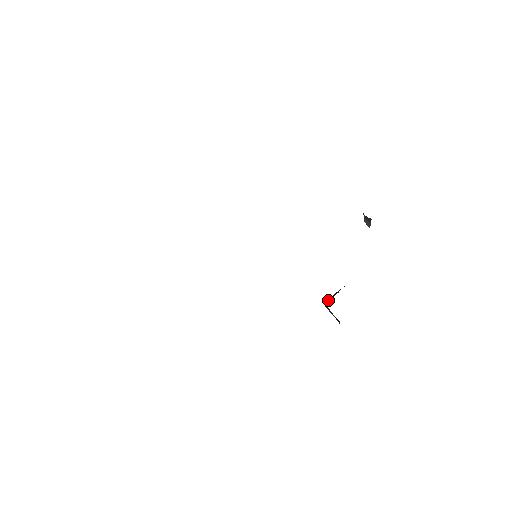
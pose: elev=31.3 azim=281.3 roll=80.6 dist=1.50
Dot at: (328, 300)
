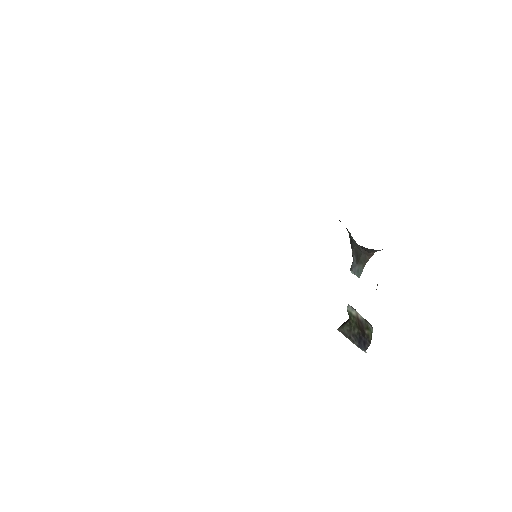
Dot at: (348, 319)
